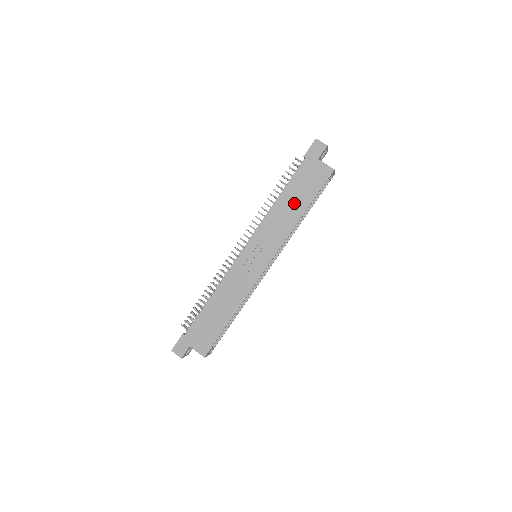
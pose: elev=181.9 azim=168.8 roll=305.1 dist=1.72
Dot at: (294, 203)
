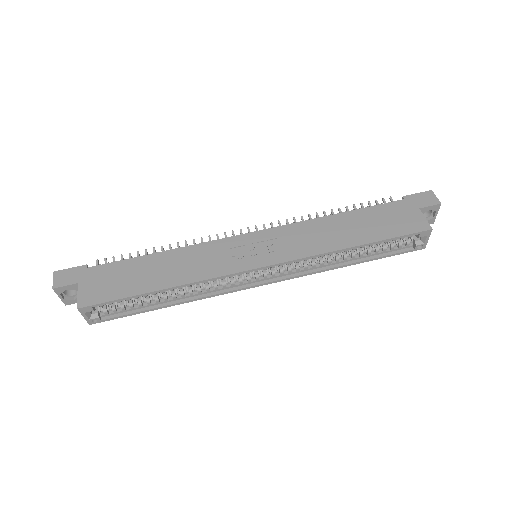
Dot at: (353, 229)
